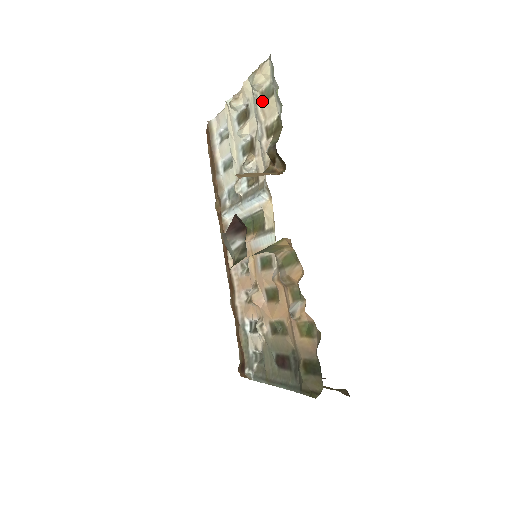
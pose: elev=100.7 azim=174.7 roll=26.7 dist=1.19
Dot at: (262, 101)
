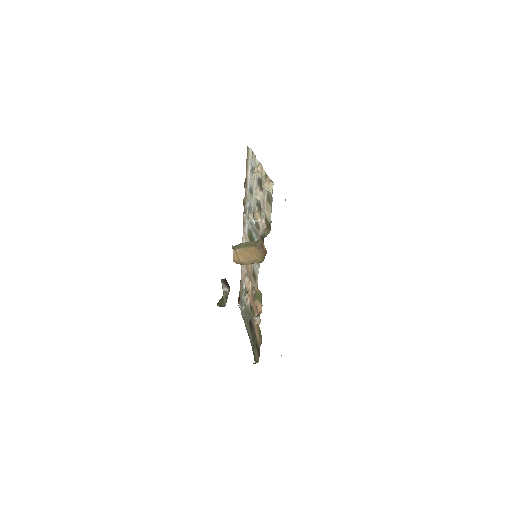
Dot at: (267, 198)
